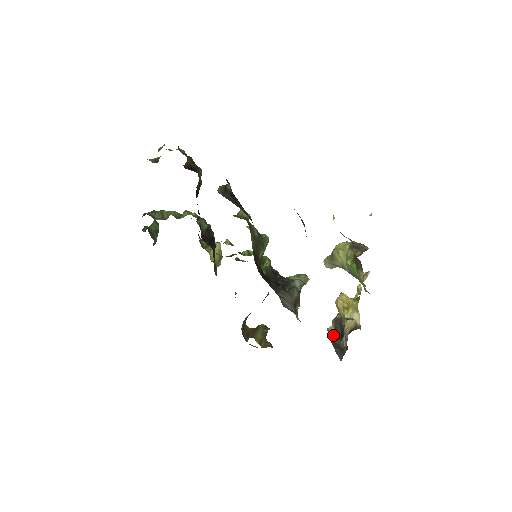
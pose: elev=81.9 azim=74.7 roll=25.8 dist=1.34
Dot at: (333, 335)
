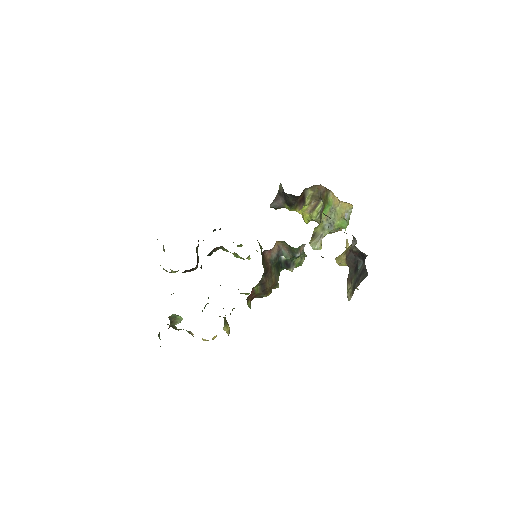
Dot at: (352, 283)
